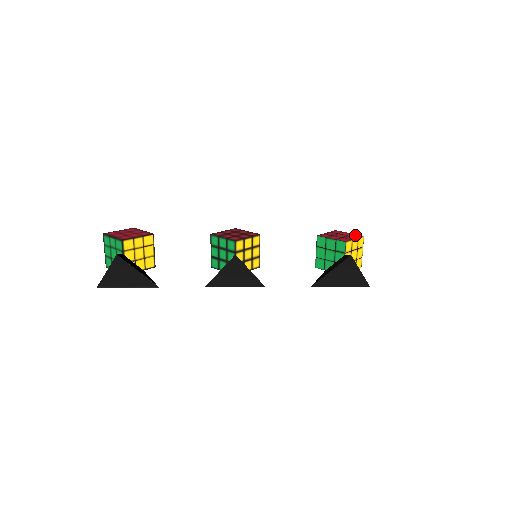
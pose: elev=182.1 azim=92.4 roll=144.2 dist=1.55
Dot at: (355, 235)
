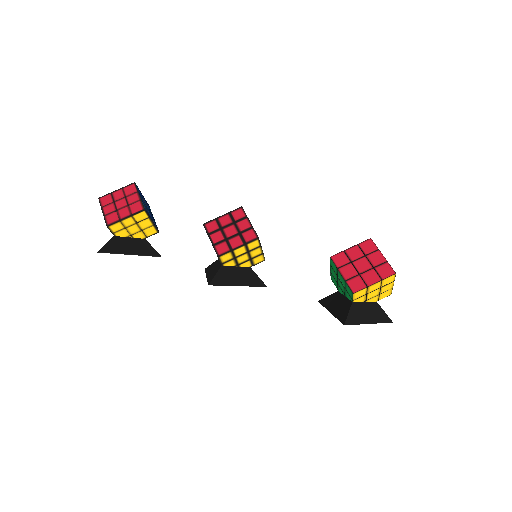
Dot at: (384, 268)
